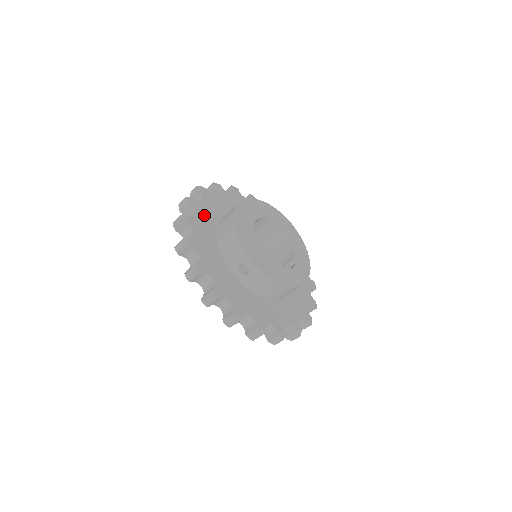
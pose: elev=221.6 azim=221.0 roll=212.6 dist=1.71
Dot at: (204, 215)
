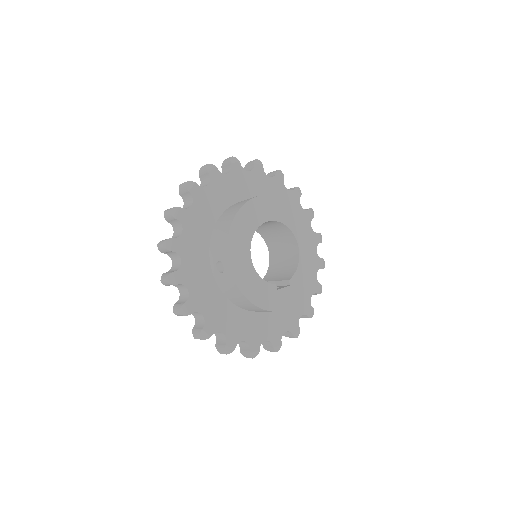
Dot at: (218, 191)
